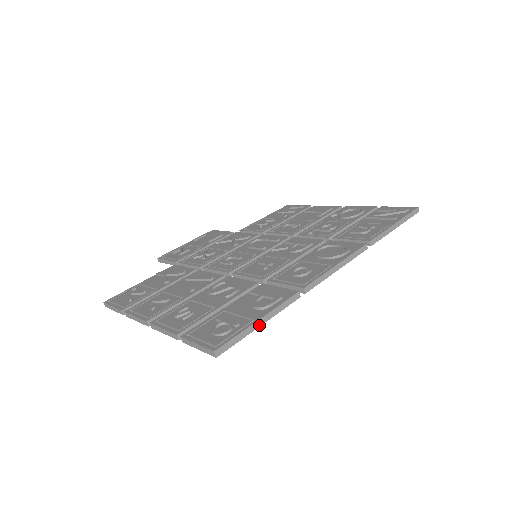
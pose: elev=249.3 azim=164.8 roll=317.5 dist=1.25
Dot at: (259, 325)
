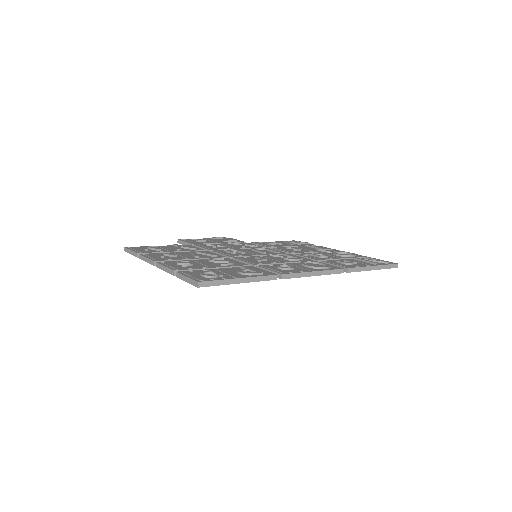
Dot at: (238, 282)
